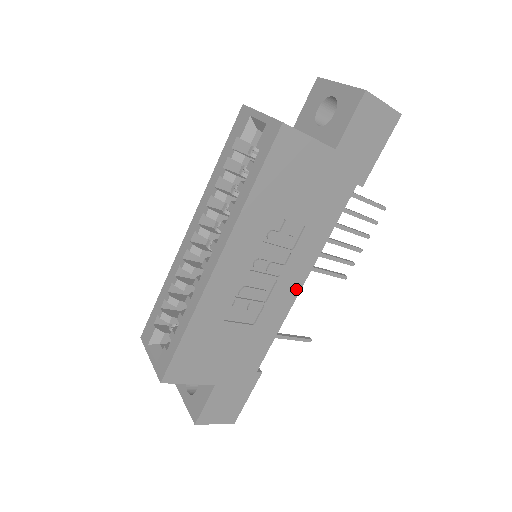
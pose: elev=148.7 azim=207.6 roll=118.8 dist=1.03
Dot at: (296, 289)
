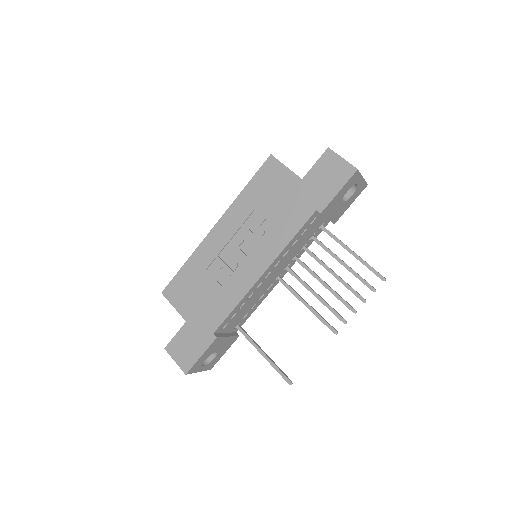
Dot at: (257, 275)
